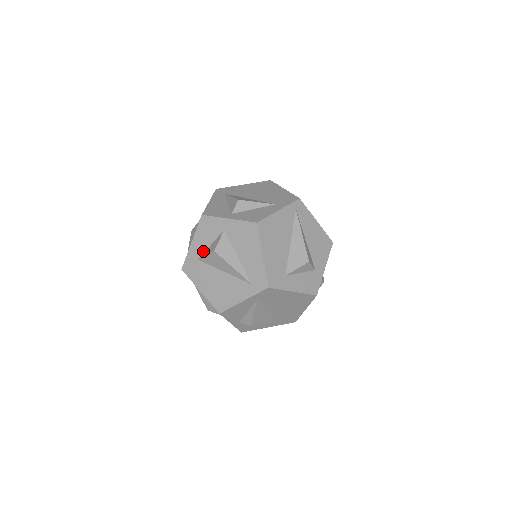
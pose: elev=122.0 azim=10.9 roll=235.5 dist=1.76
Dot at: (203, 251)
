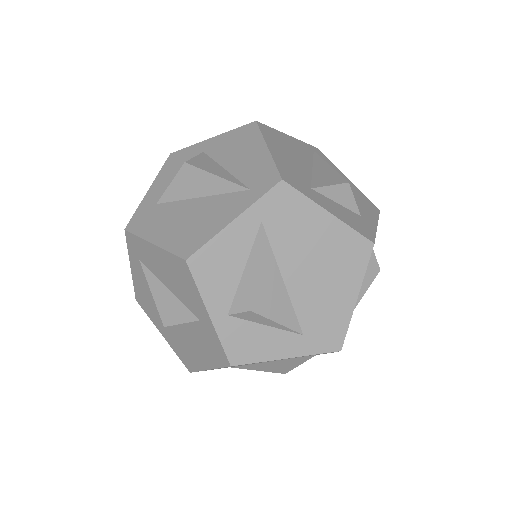
Dot at: occluded
